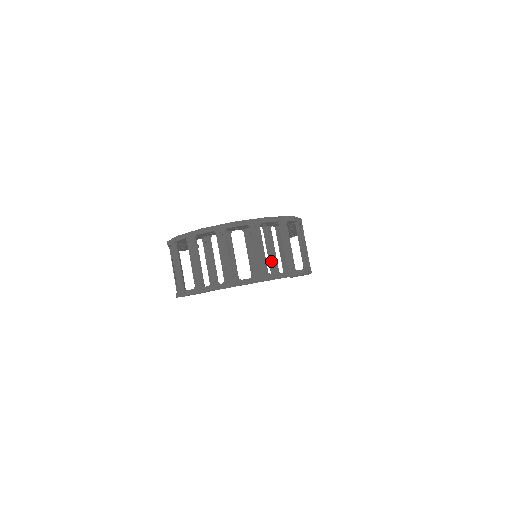
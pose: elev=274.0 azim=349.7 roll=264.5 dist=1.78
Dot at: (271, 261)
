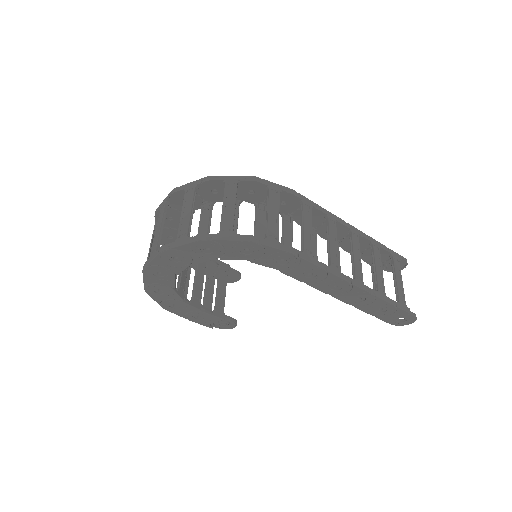
Dot at: occluded
